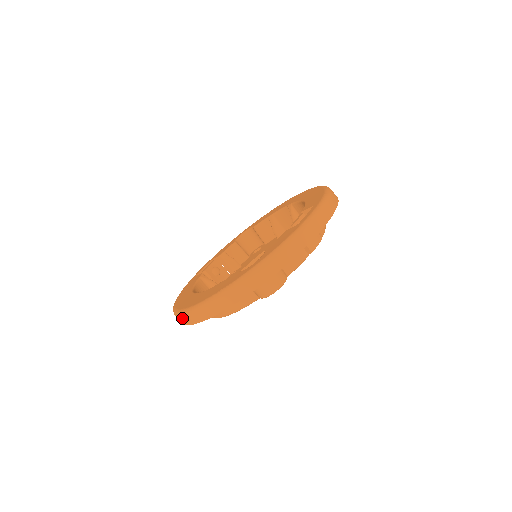
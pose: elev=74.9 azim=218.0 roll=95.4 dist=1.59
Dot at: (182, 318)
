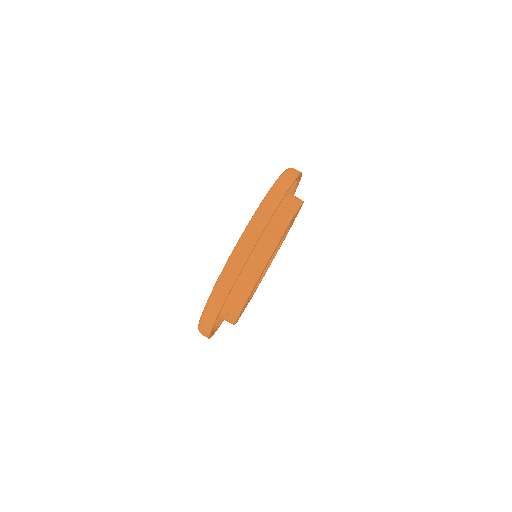
Dot at: (217, 295)
